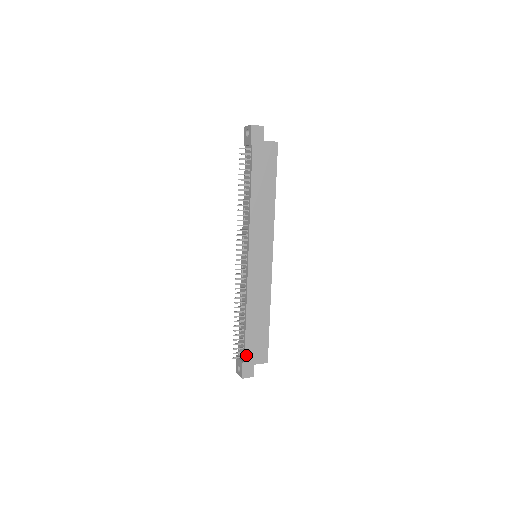
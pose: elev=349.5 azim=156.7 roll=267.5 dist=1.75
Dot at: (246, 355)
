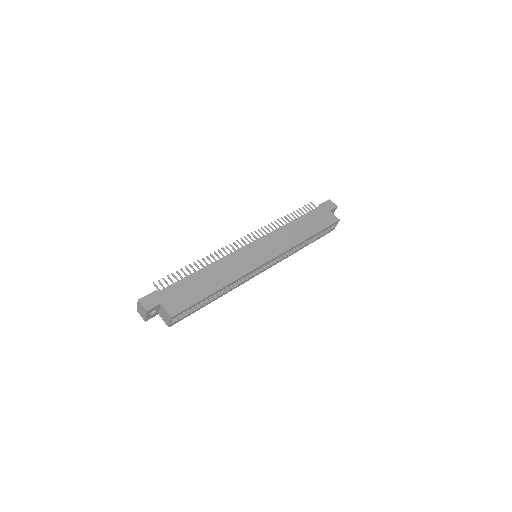
Dot at: (166, 290)
